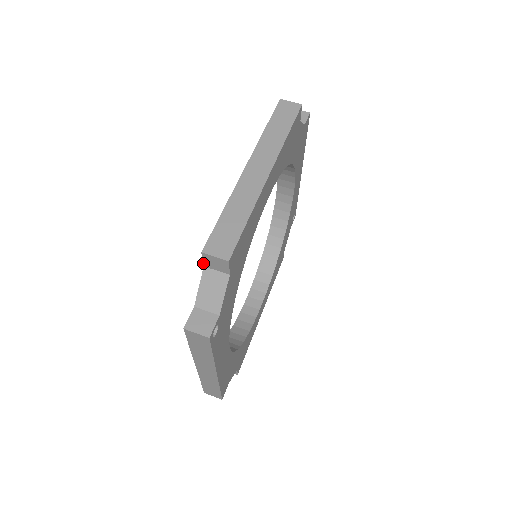
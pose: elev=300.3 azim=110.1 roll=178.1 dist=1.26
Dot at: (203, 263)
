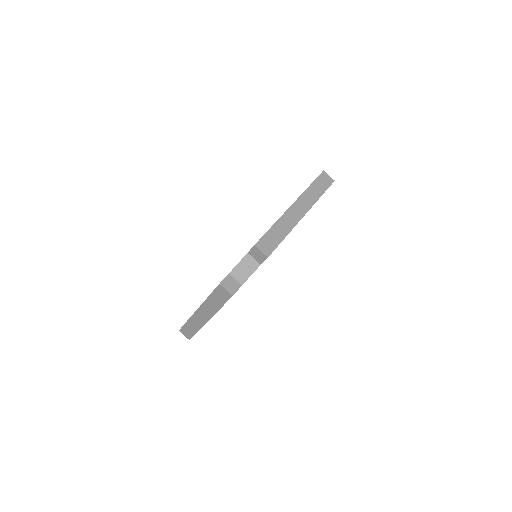
Dot at: occluded
